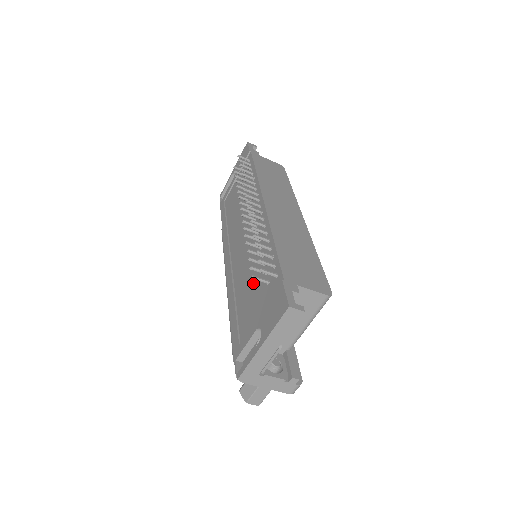
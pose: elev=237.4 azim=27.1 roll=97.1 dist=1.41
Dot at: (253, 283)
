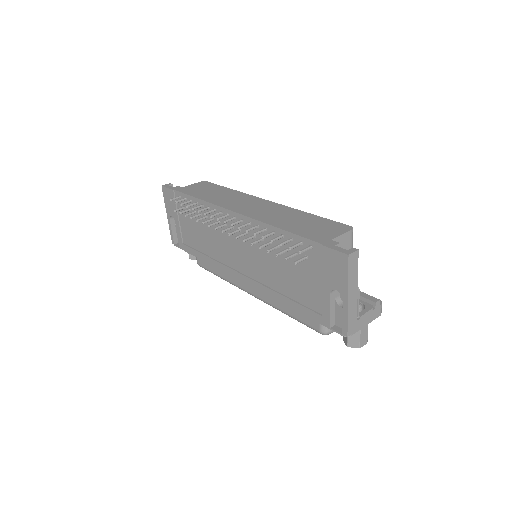
Dot at: (289, 270)
